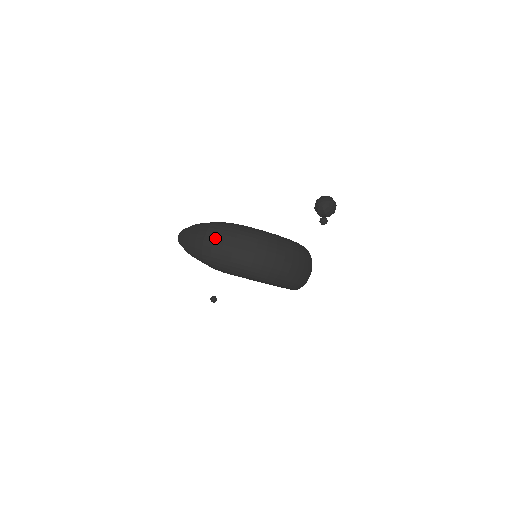
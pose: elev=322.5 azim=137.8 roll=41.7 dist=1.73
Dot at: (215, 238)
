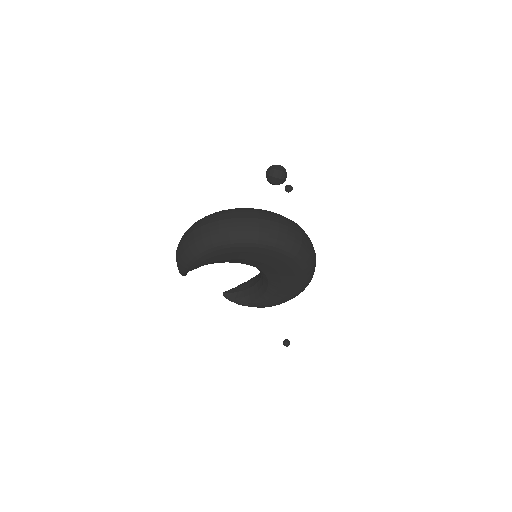
Dot at: (180, 241)
